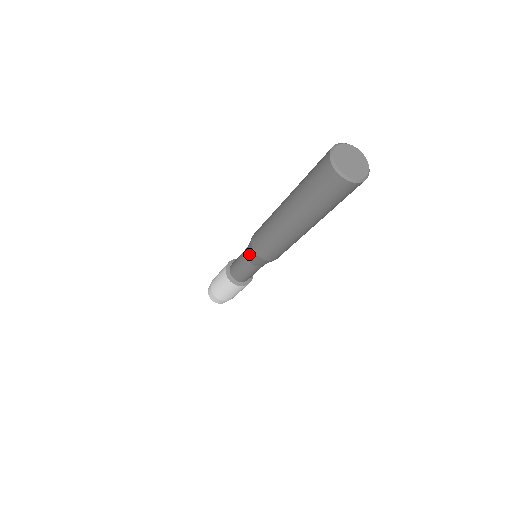
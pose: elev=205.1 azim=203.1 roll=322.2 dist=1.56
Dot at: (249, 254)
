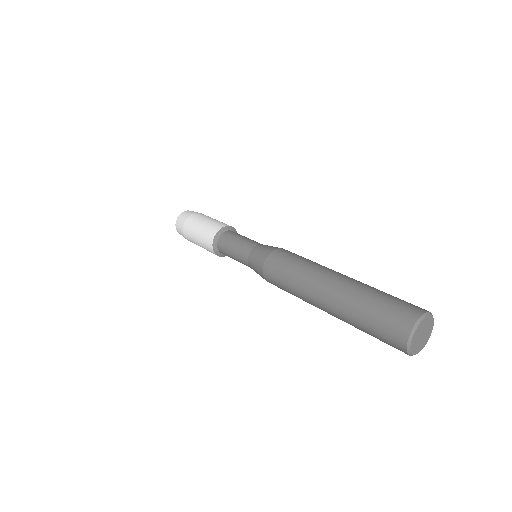
Dot at: (256, 256)
